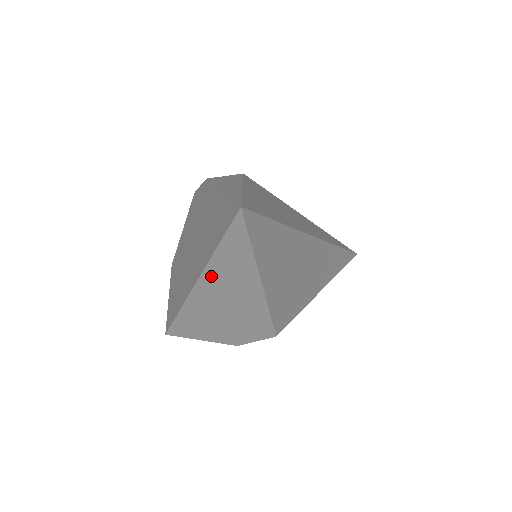
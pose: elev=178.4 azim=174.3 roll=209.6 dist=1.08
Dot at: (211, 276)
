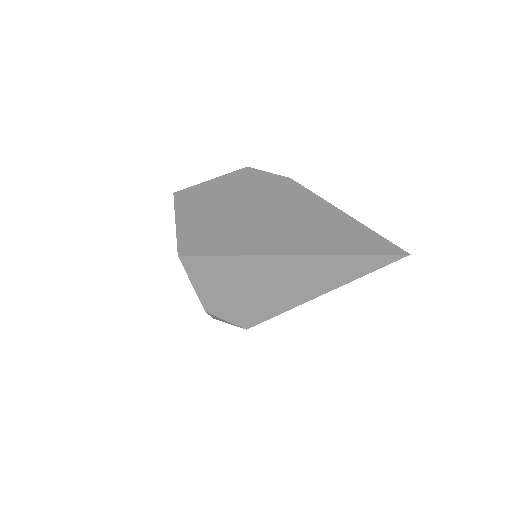
Dot at: (311, 262)
